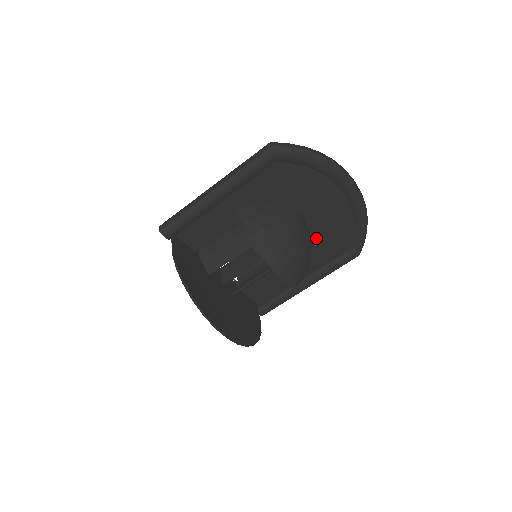
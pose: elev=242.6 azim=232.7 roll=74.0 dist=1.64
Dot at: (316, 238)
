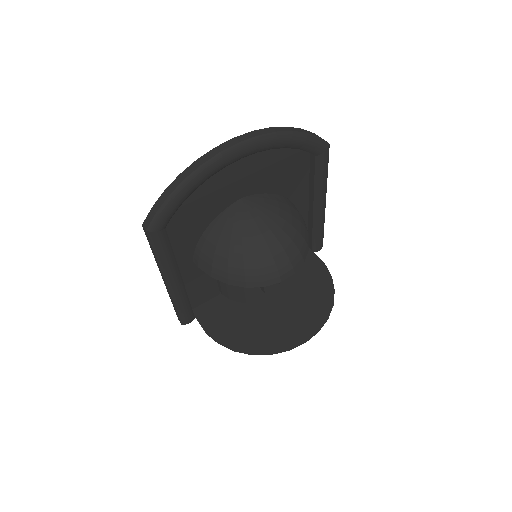
Dot at: (278, 185)
